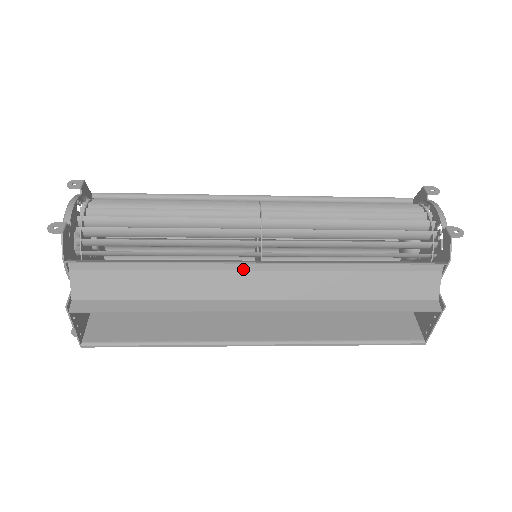
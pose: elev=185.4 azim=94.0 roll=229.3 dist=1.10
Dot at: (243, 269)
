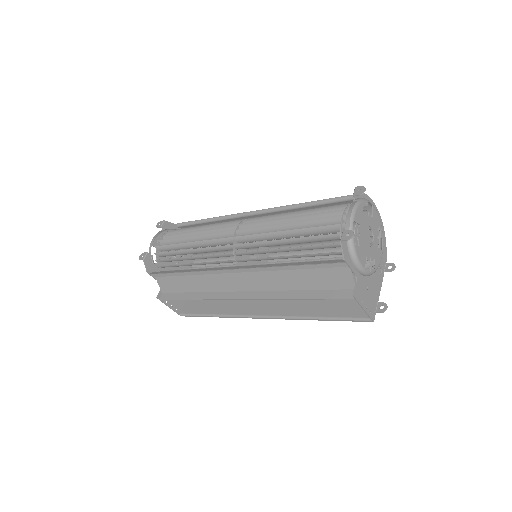
Dot at: (226, 272)
